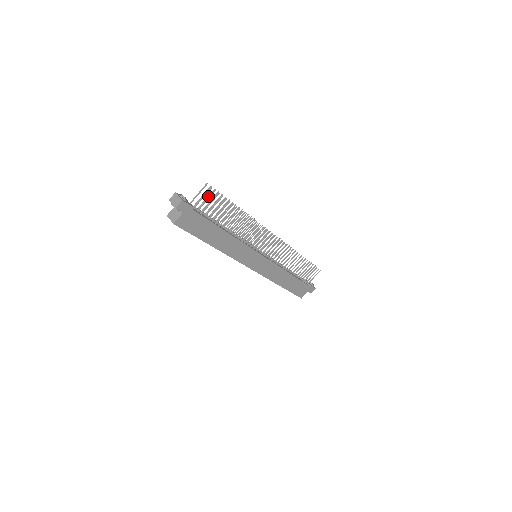
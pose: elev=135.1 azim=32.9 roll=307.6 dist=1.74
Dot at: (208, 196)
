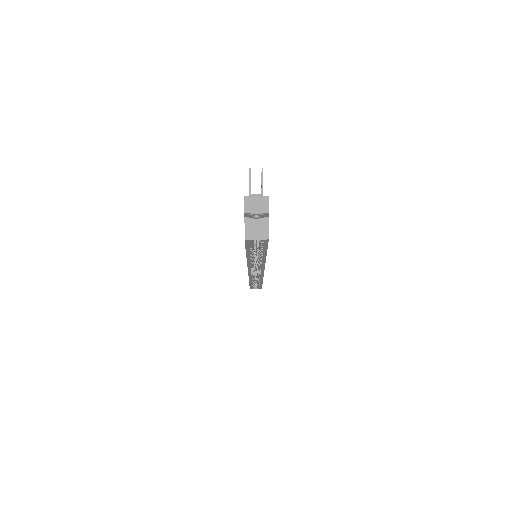
Dot at: occluded
